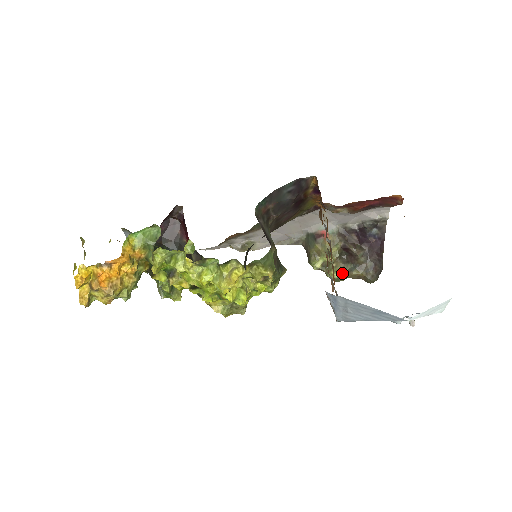
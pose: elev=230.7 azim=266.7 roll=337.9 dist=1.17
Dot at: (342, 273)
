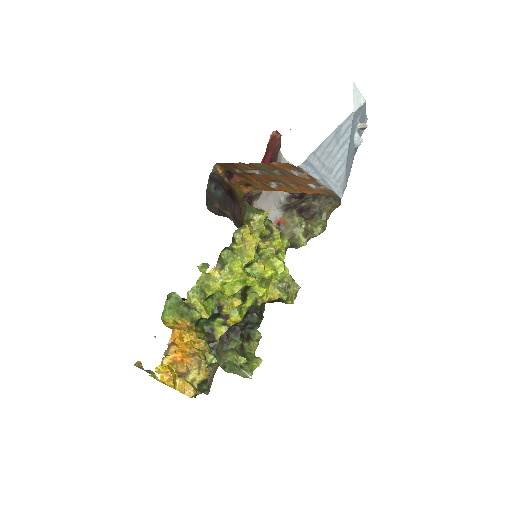
Dot at: (320, 222)
